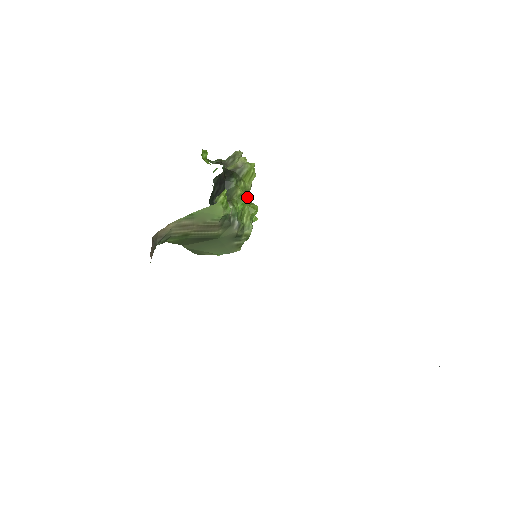
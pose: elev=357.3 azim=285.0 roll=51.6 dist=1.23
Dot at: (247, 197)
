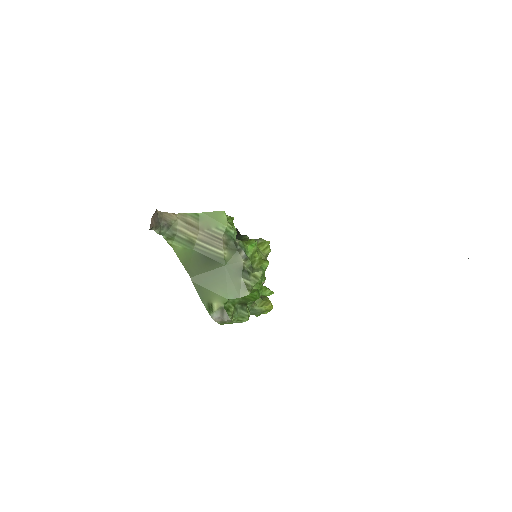
Dot at: (256, 242)
